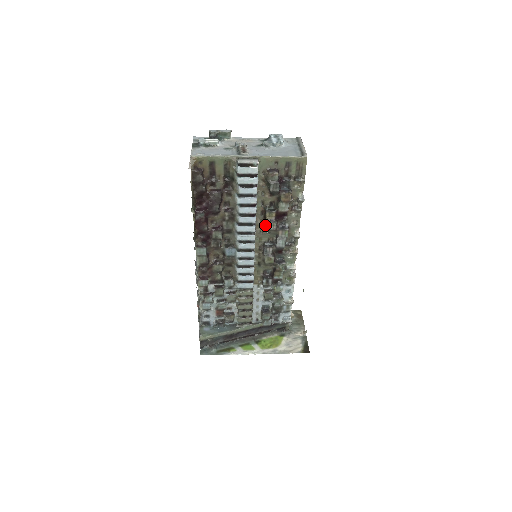
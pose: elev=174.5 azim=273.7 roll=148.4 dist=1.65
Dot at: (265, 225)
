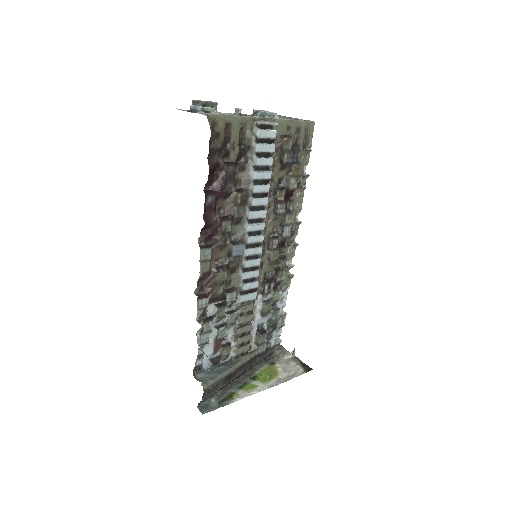
Dot at: (273, 209)
